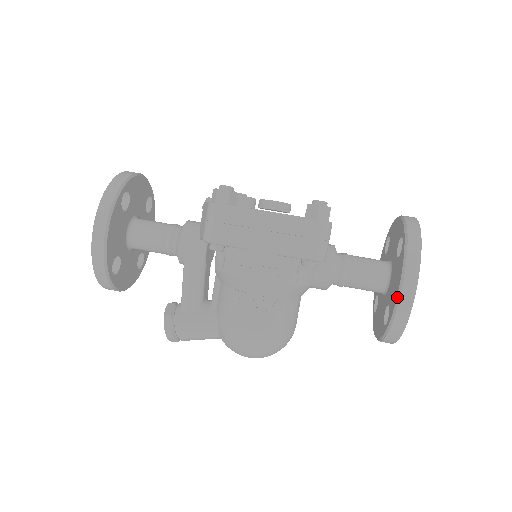
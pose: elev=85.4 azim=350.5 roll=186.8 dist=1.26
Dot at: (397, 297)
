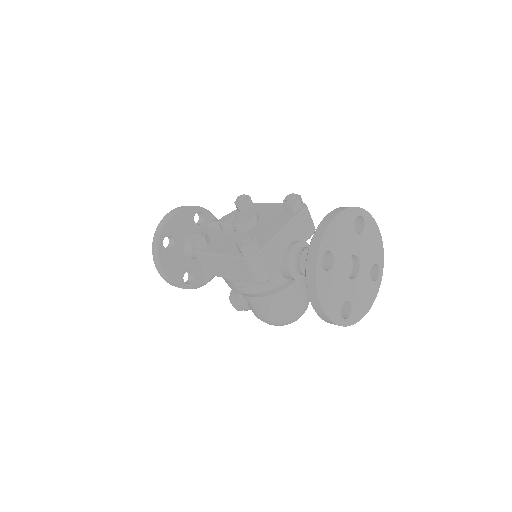
Dot at: occluded
